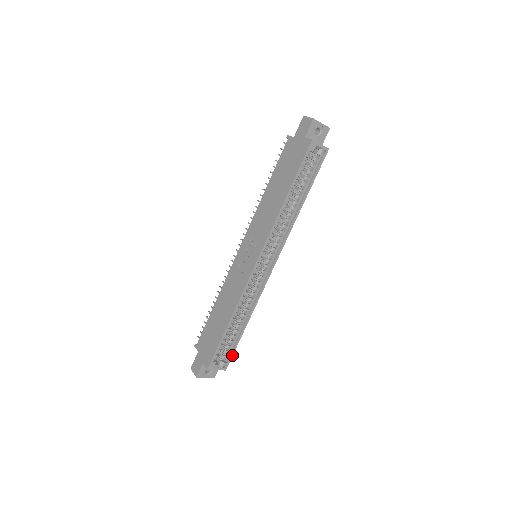
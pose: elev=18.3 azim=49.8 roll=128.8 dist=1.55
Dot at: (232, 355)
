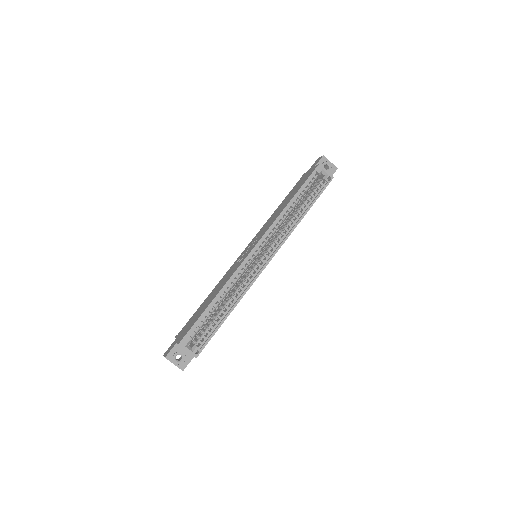
Dot at: occluded
